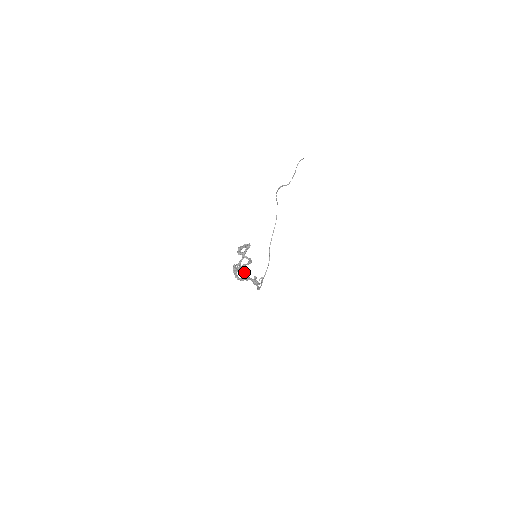
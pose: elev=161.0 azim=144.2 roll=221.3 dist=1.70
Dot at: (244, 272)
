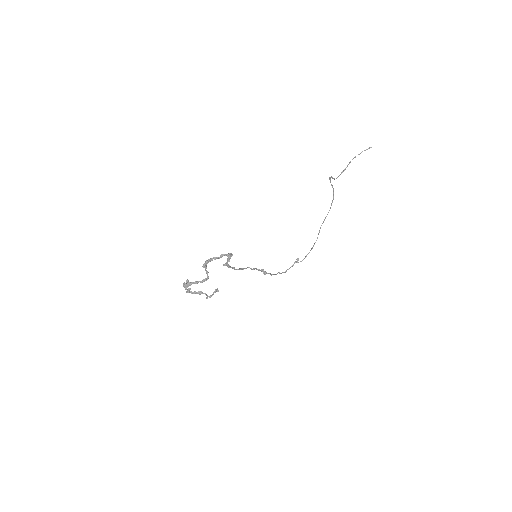
Dot at: (237, 269)
